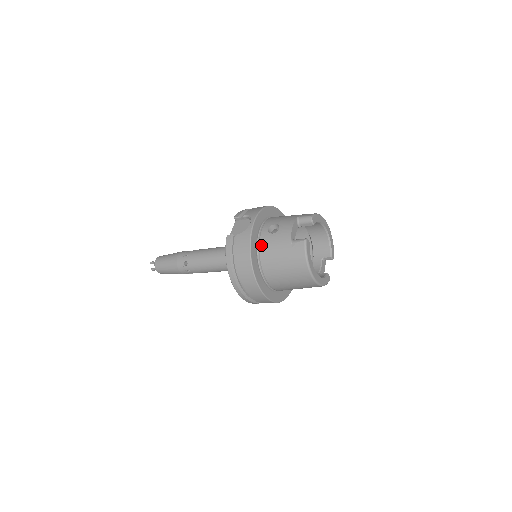
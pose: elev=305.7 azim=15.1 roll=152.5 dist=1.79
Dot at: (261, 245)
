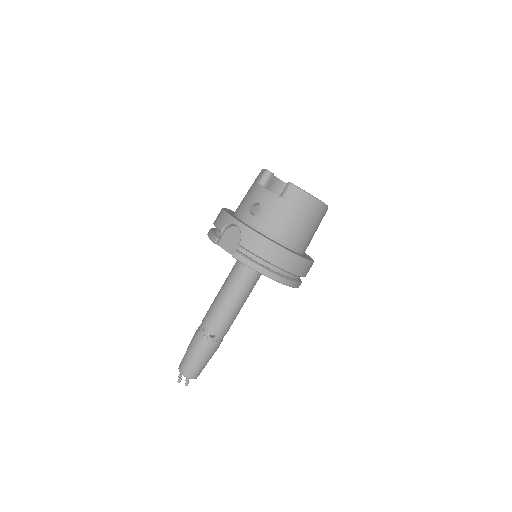
Dot at: (264, 229)
